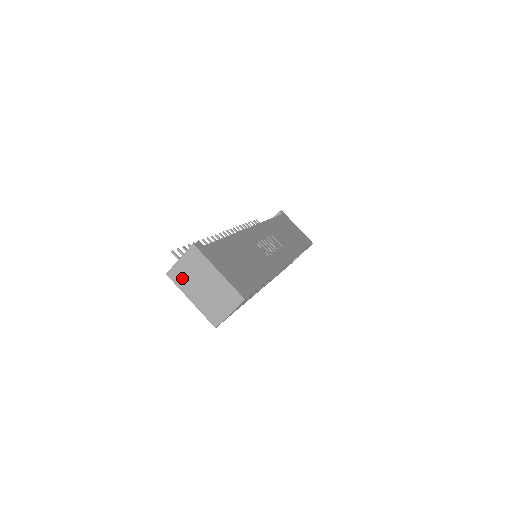
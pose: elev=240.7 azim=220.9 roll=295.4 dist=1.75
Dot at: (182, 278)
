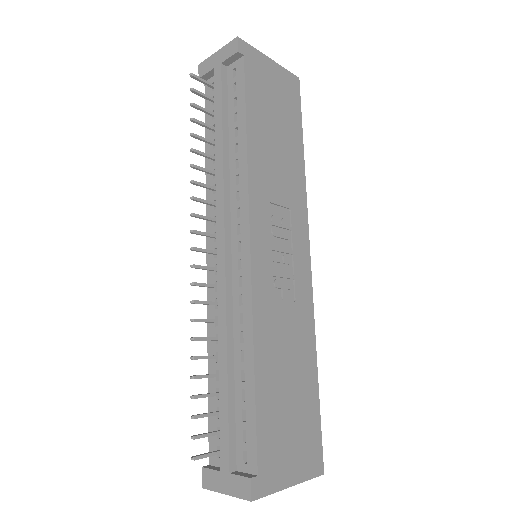
Dot at: occluded
